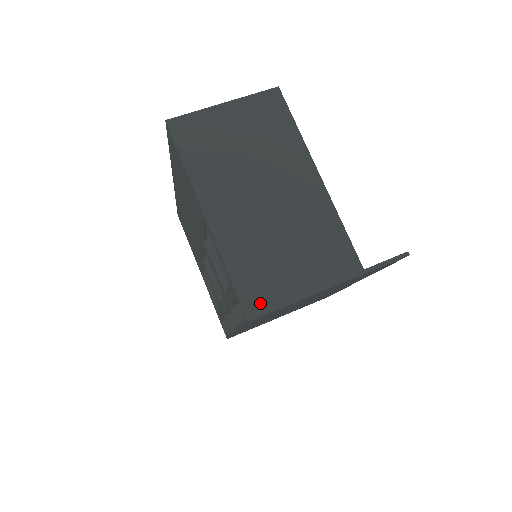
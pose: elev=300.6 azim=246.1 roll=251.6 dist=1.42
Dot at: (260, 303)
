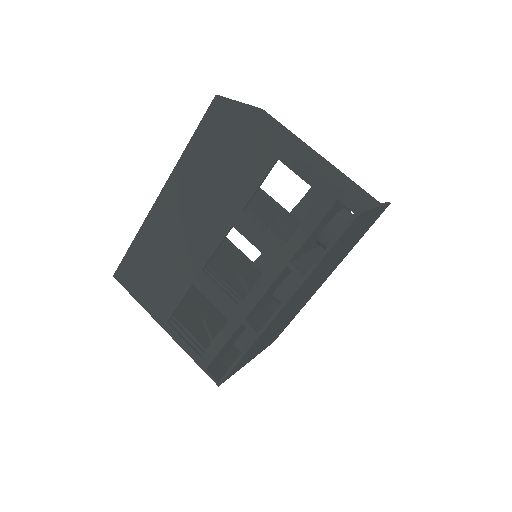
Dot at: (356, 204)
